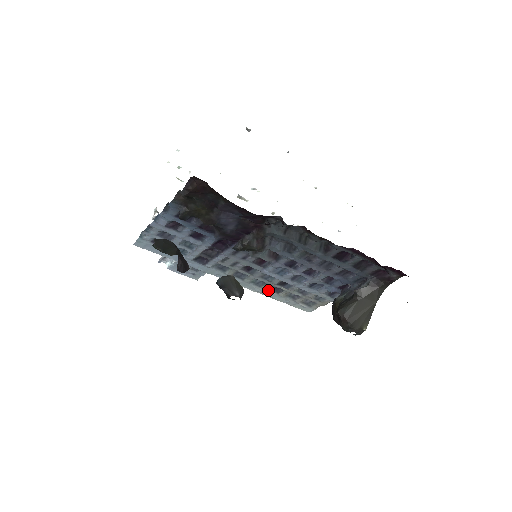
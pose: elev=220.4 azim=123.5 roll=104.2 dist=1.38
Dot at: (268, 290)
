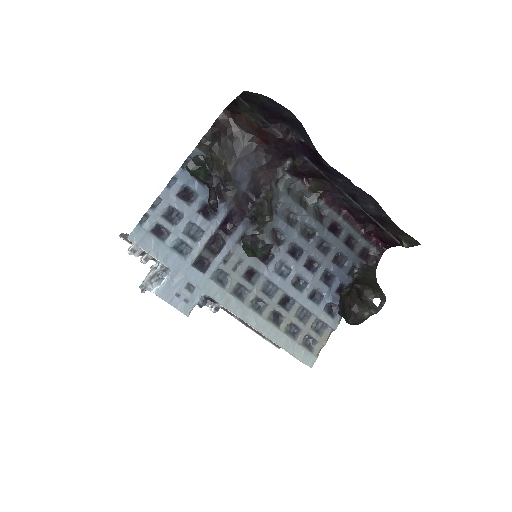
Dot at: (268, 321)
